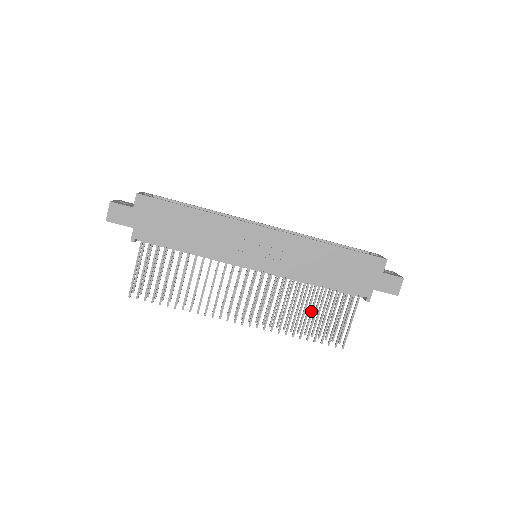
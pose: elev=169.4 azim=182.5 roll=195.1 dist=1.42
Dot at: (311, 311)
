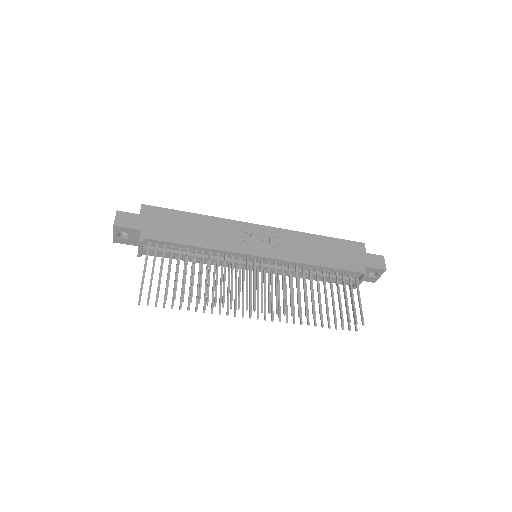
Dot at: occluded
